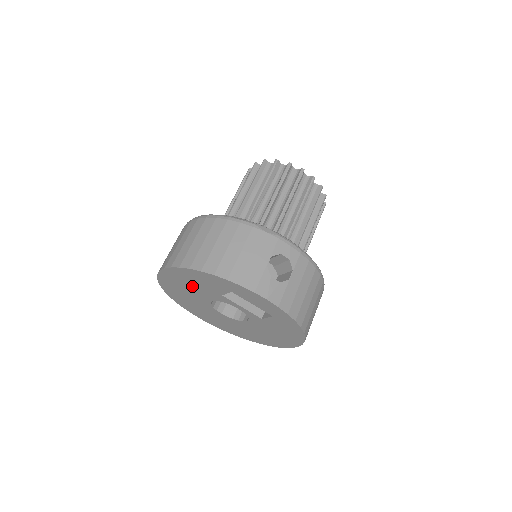
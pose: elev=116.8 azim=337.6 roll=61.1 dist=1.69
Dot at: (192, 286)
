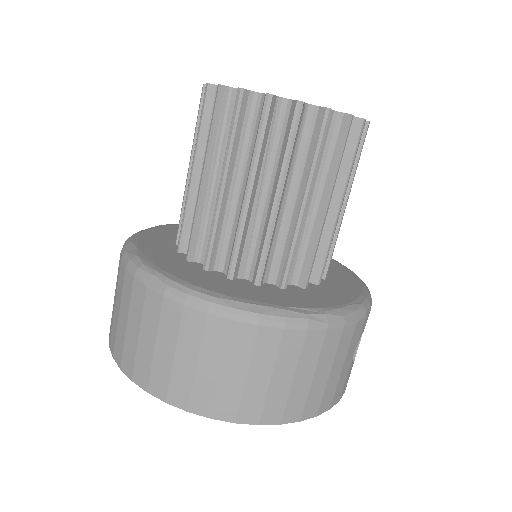
Dot at: occluded
